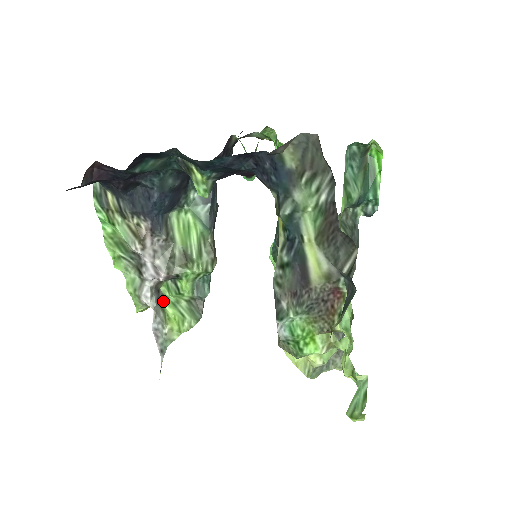
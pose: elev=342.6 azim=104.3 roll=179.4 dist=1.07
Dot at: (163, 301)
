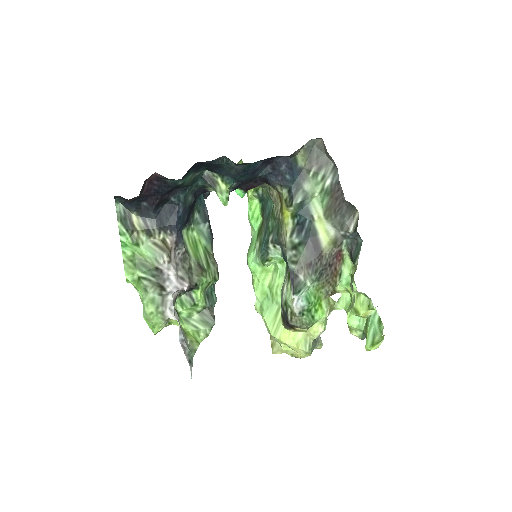
Dot at: occluded
